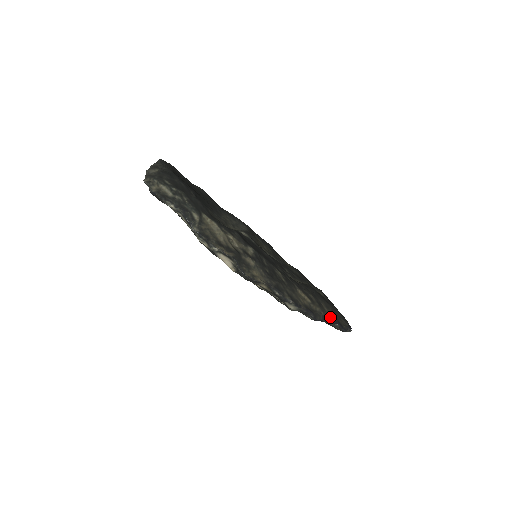
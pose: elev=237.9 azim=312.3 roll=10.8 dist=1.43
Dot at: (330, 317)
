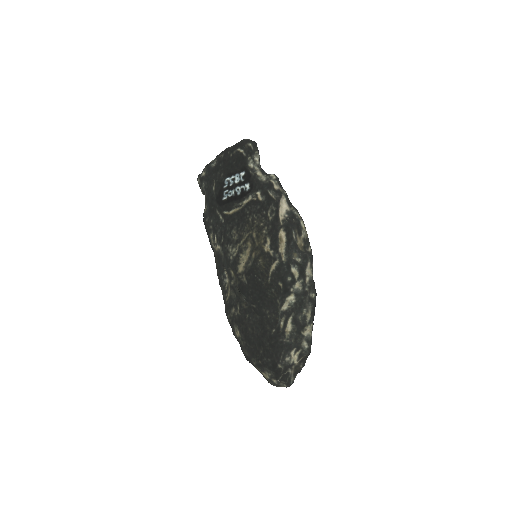
Dot at: (310, 321)
